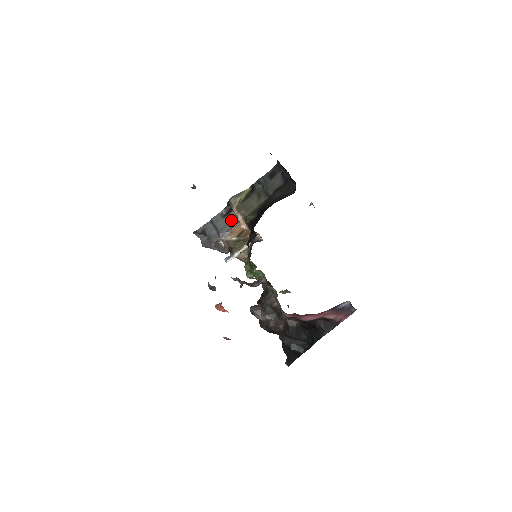
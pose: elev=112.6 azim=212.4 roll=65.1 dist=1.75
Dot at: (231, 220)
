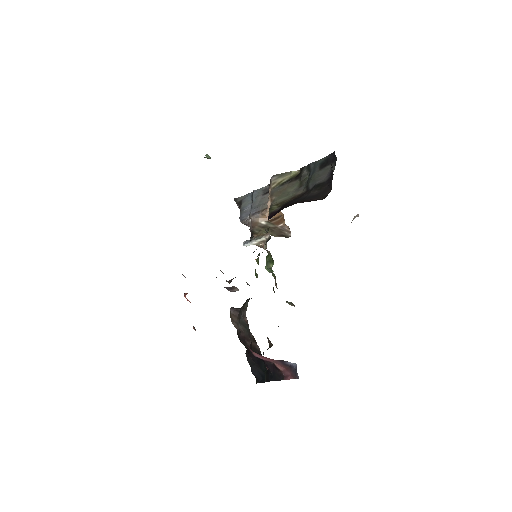
Dot at: (267, 201)
